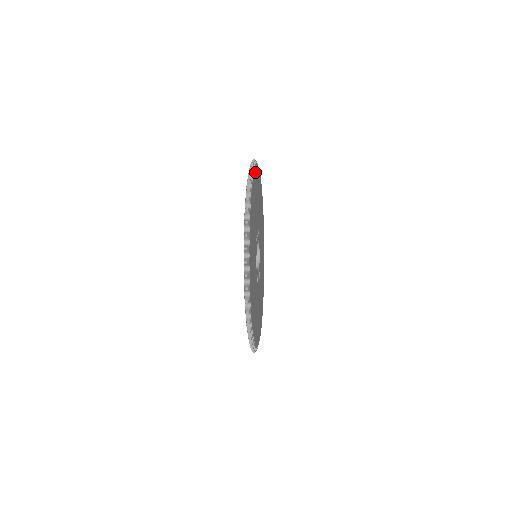
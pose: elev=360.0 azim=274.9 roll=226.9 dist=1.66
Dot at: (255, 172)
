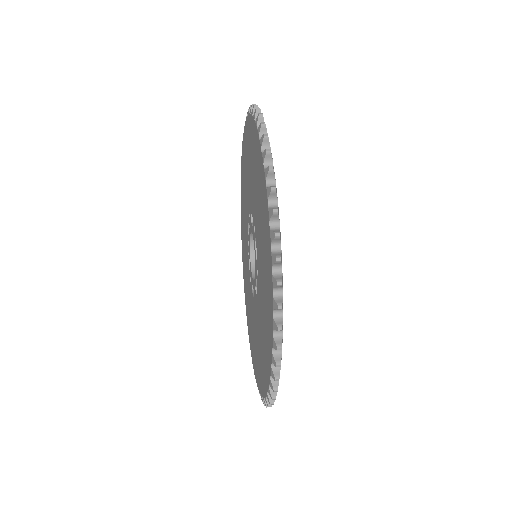
Dot at: occluded
